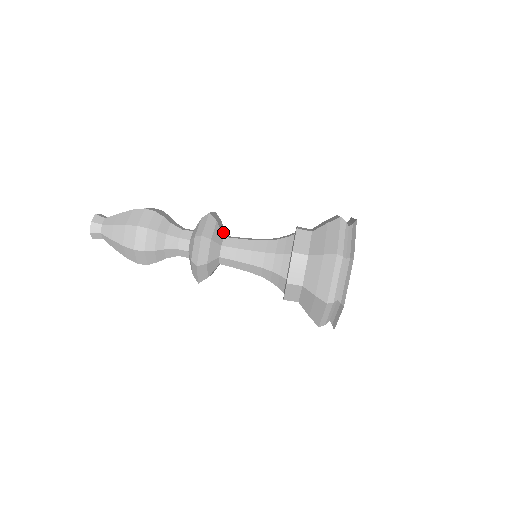
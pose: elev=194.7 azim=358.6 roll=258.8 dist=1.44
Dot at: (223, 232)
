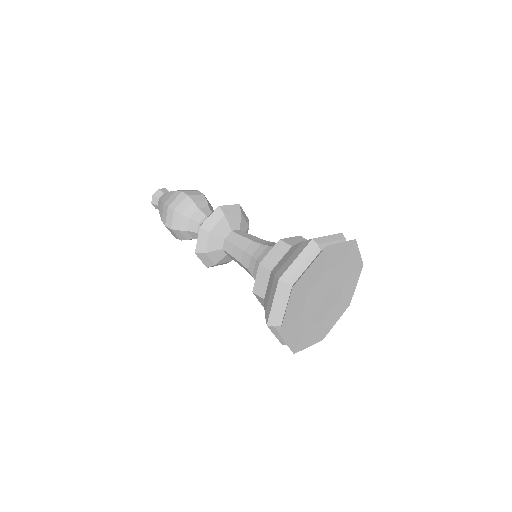
Dot at: (225, 232)
